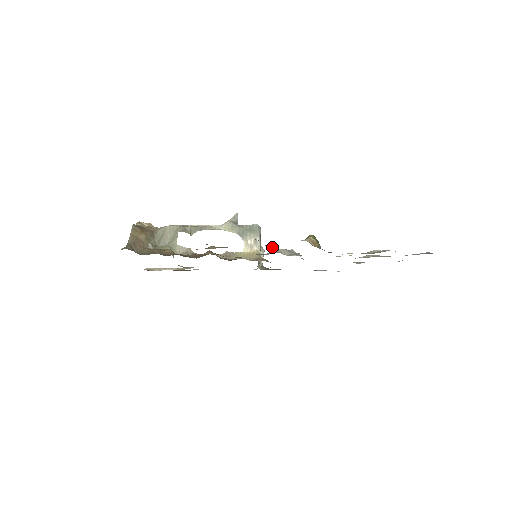
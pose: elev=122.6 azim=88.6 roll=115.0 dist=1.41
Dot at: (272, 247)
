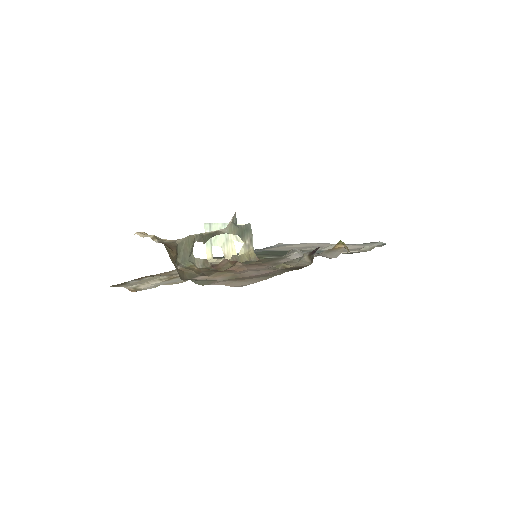
Dot at: (329, 258)
